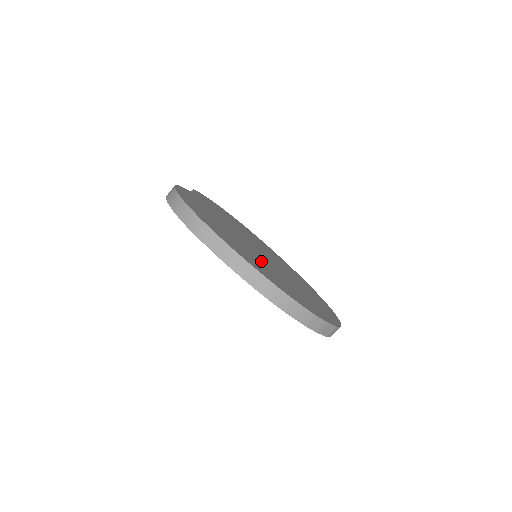
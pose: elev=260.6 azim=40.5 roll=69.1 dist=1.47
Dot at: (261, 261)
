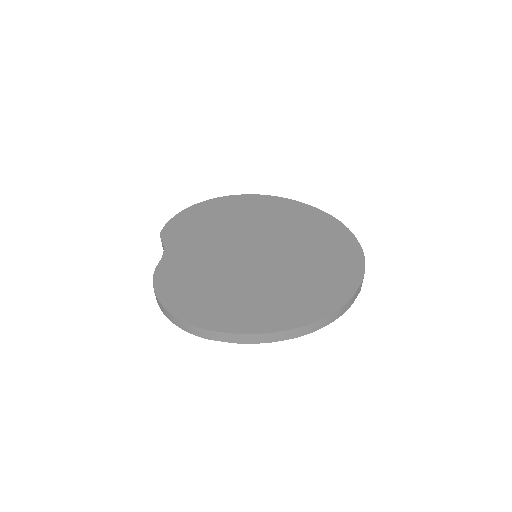
Dot at: (266, 285)
